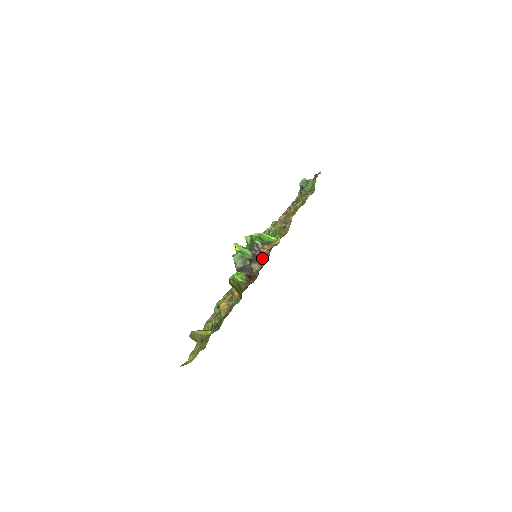
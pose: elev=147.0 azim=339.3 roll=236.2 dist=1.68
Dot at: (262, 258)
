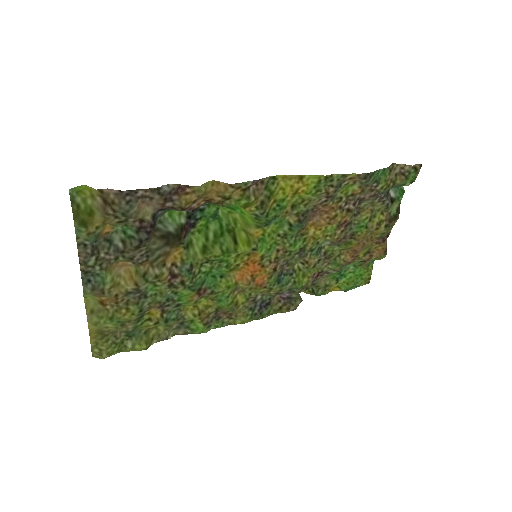
Dot at: (180, 210)
